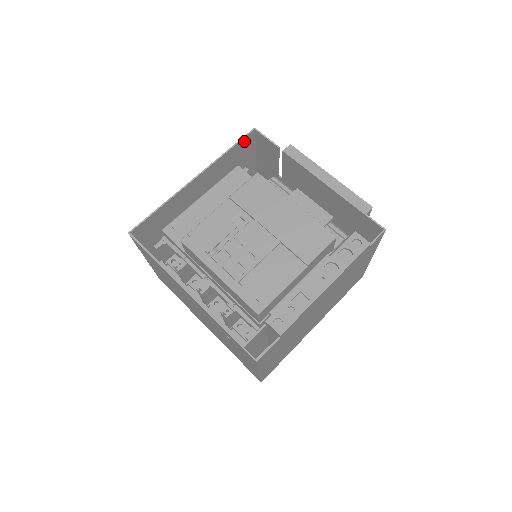
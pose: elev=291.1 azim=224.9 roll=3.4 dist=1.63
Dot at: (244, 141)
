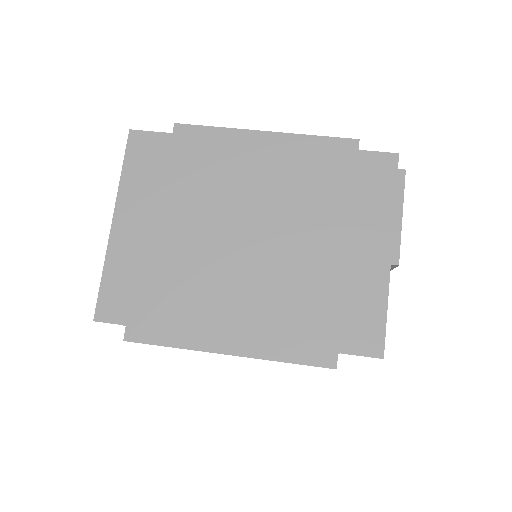
Dot at: occluded
